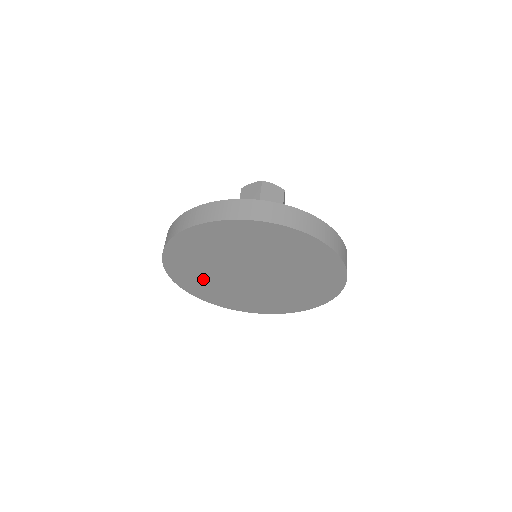
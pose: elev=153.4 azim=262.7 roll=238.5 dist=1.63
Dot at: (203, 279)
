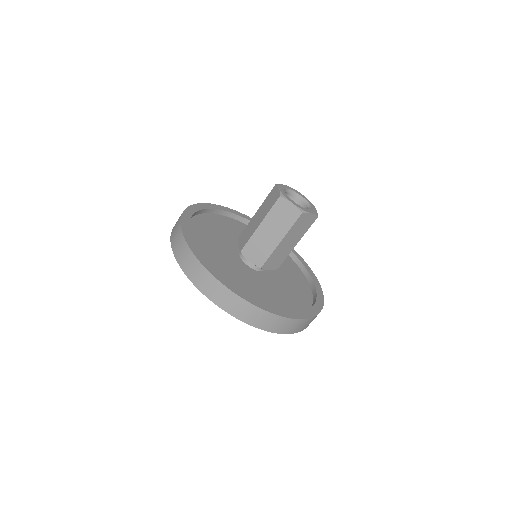
Dot at: occluded
